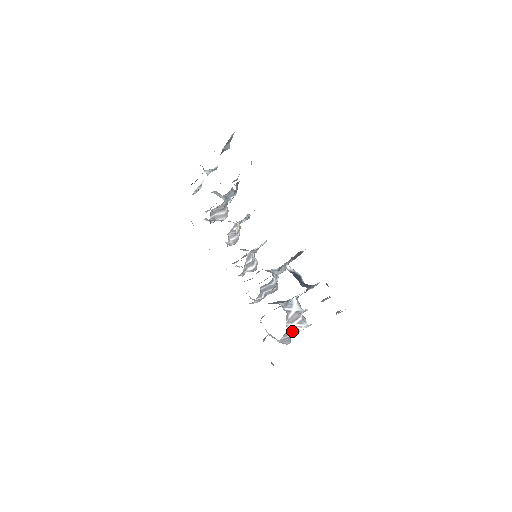
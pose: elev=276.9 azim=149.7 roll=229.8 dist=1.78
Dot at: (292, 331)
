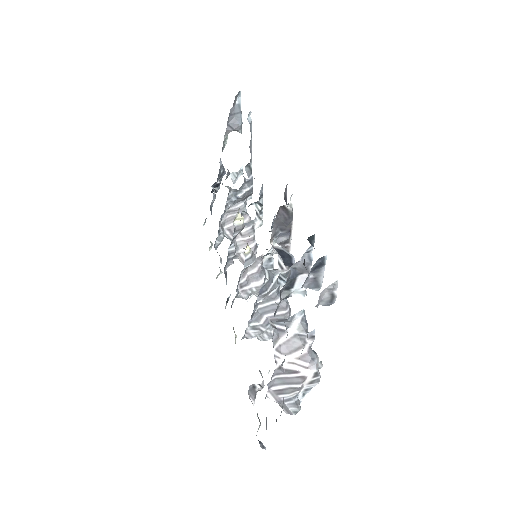
Dot at: (288, 372)
